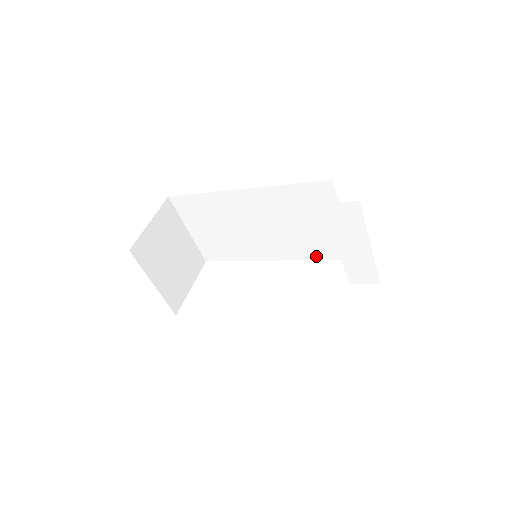
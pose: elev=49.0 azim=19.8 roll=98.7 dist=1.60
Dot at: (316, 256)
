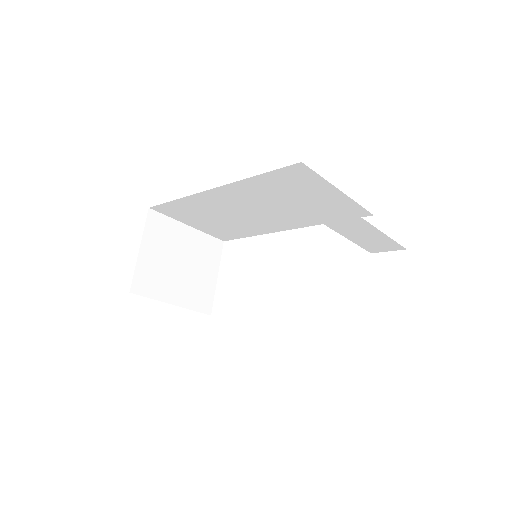
Dot at: occluded
